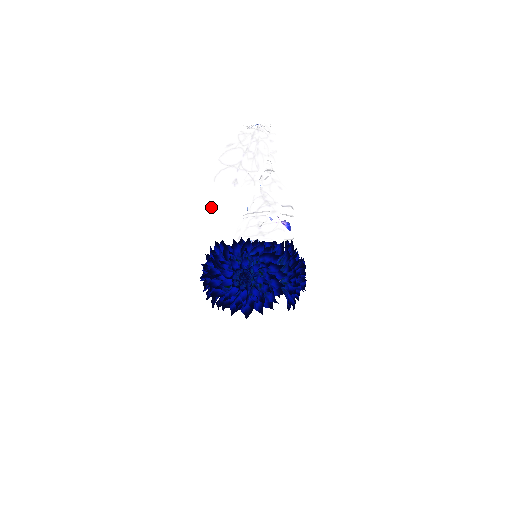
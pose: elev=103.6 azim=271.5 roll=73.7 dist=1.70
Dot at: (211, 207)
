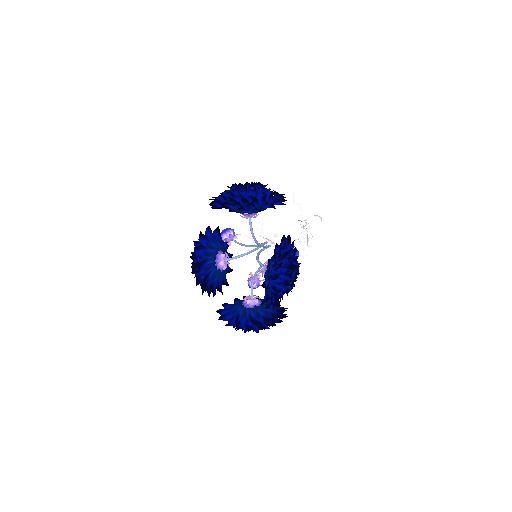
Dot at: (242, 223)
